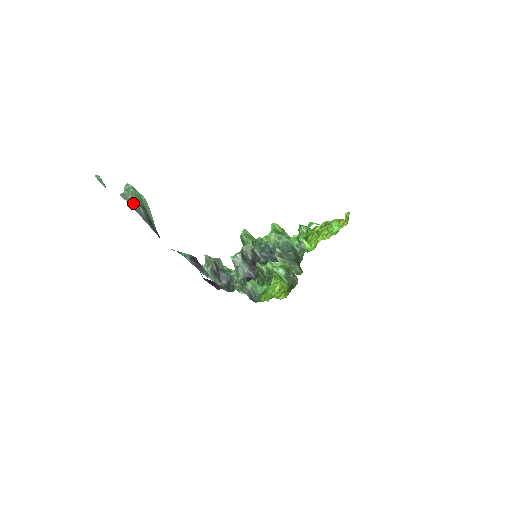
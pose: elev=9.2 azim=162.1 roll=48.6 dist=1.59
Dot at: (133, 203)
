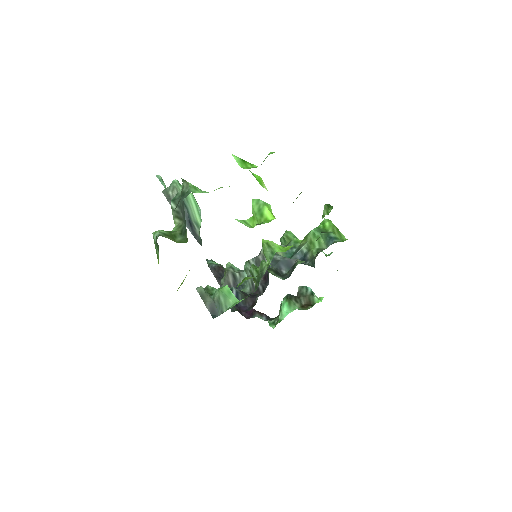
Dot at: (171, 199)
